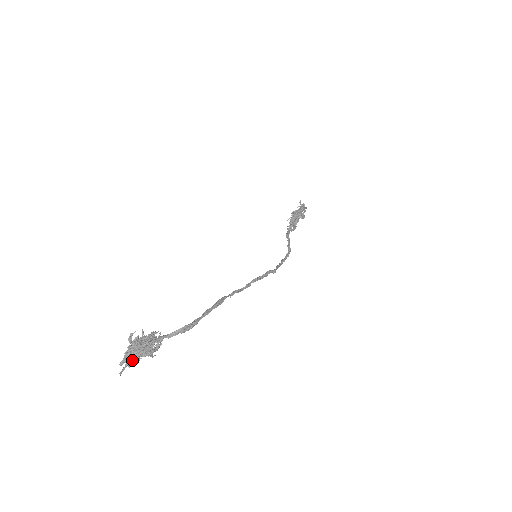
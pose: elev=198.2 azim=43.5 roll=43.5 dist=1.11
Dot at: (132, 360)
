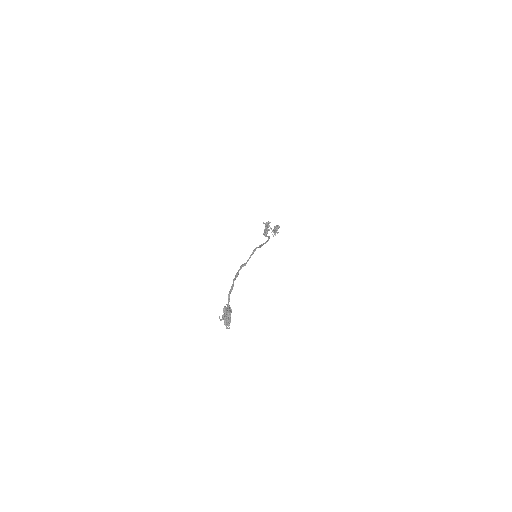
Dot at: (227, 322)
